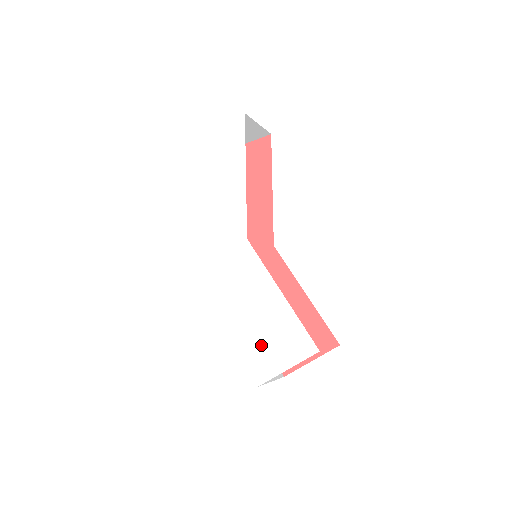
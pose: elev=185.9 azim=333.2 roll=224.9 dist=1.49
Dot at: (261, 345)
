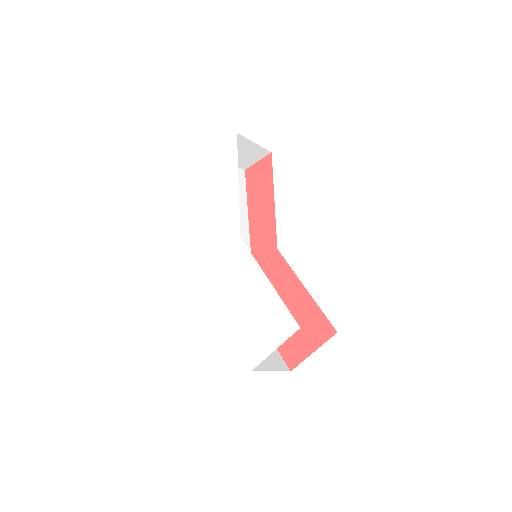
Dot at: (253, 331)
